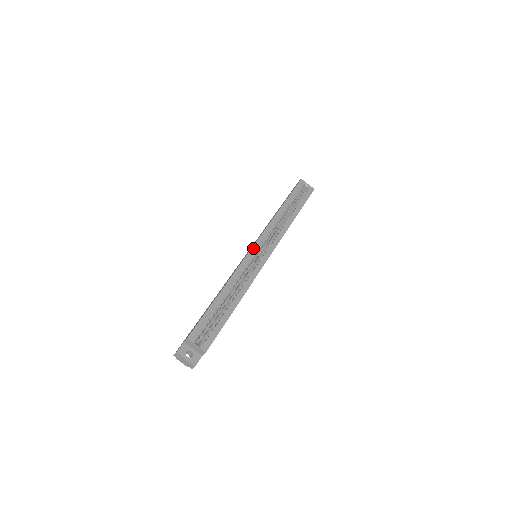
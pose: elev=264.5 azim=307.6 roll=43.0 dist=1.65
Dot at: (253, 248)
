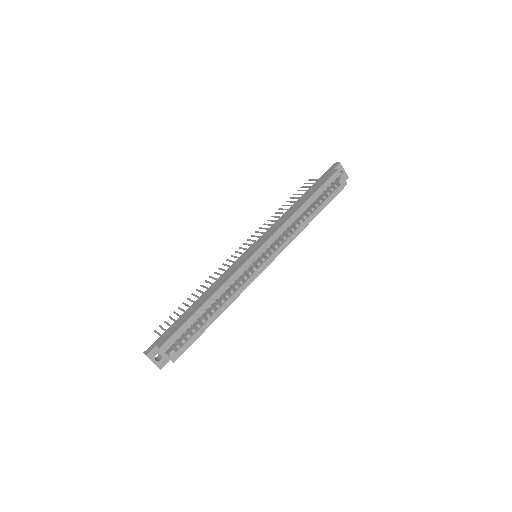
Dot at: (255, 254)
